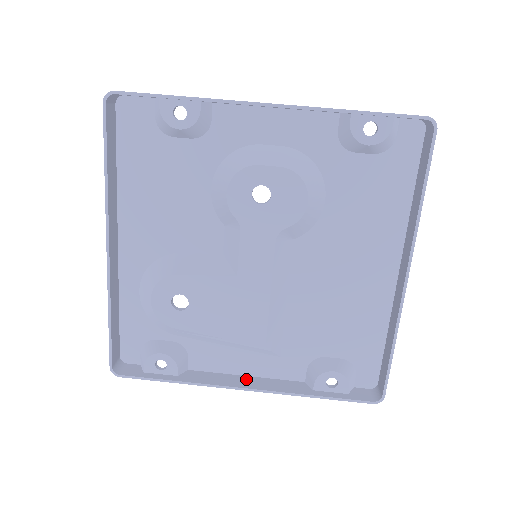
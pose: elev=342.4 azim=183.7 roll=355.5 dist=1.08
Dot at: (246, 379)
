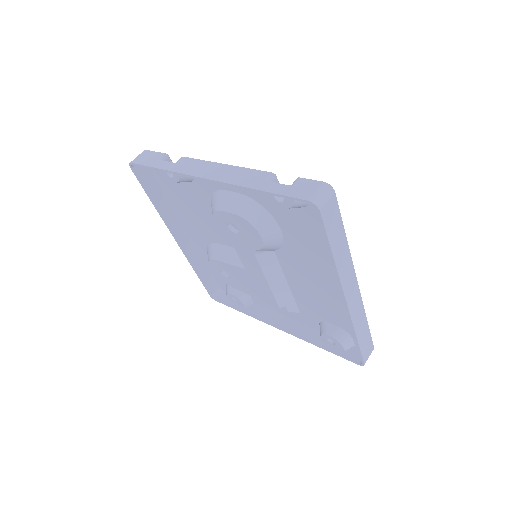
Dot at: (284, 320)
